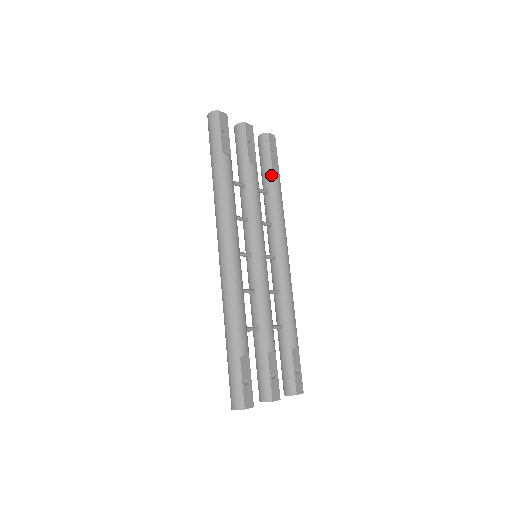
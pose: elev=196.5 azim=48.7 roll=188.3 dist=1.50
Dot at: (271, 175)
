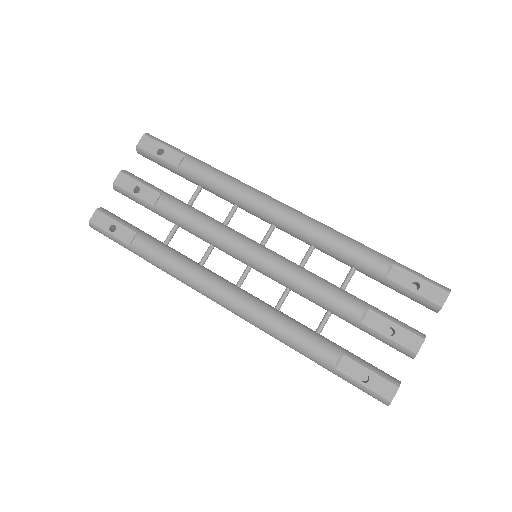
Dot at: (182, 172)
